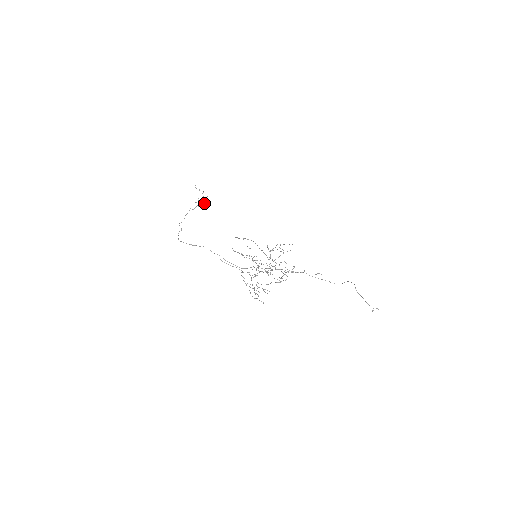
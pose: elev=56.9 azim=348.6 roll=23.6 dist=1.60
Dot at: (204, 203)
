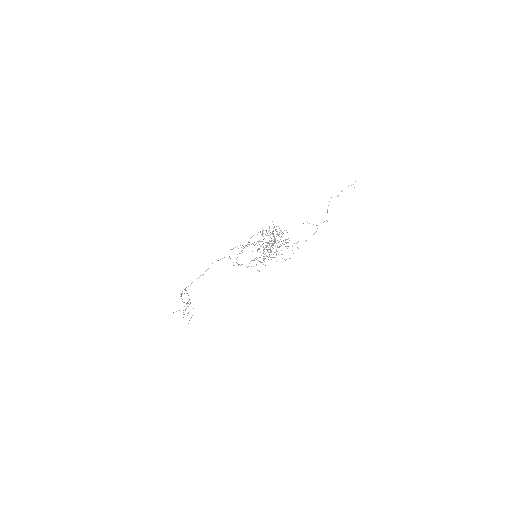
Dot at: (191, 317)
